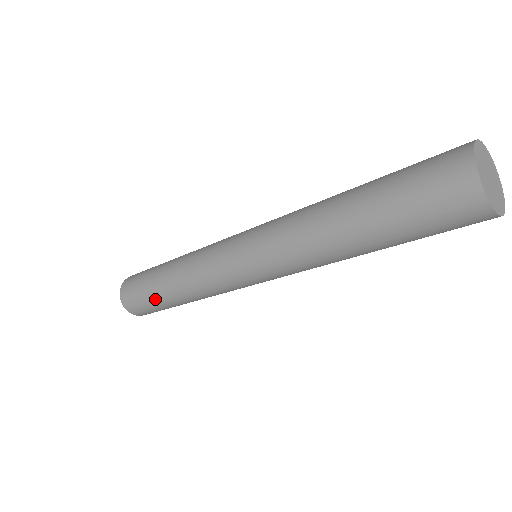
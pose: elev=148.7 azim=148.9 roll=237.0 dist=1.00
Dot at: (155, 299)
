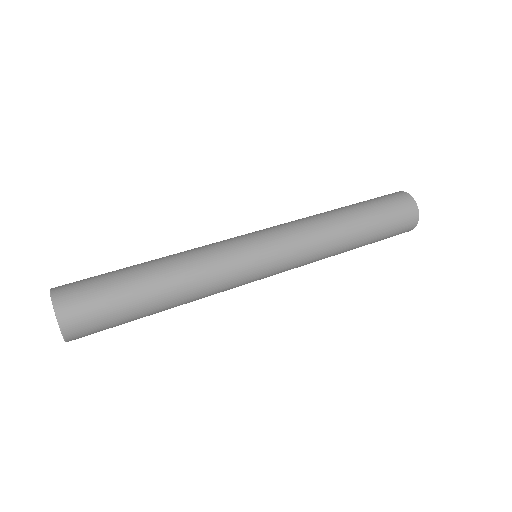
Dot at: occluded
